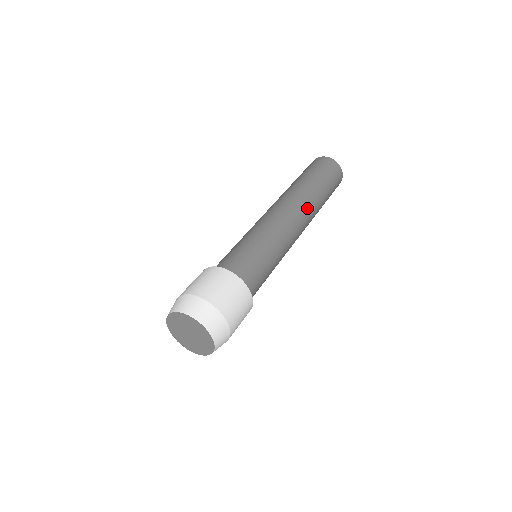
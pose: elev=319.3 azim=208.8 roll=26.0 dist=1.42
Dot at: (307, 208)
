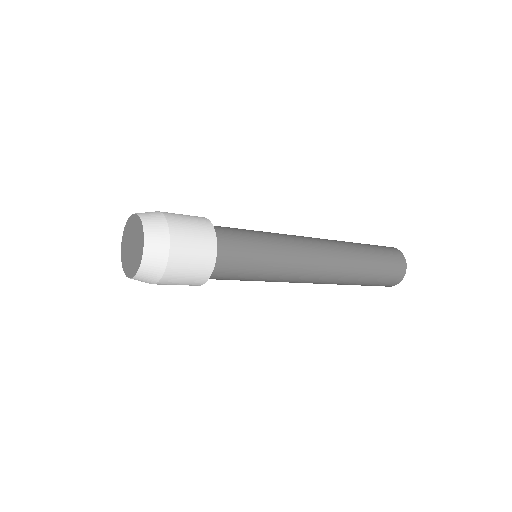
Dot at: occluded
